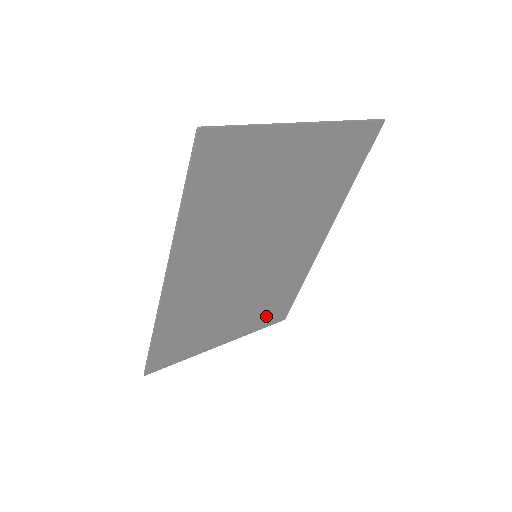
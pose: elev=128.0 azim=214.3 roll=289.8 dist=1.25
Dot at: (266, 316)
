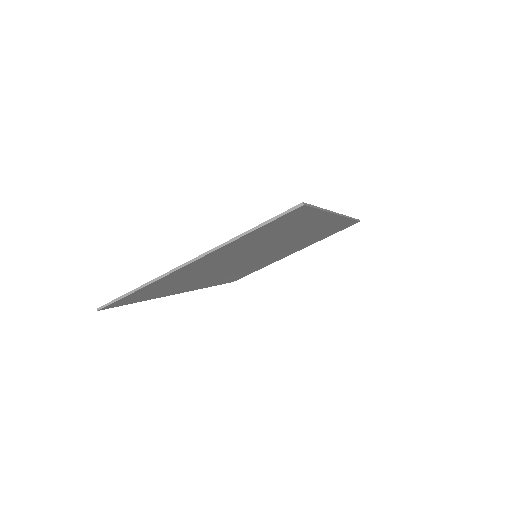
Dot at: (327, 235)
